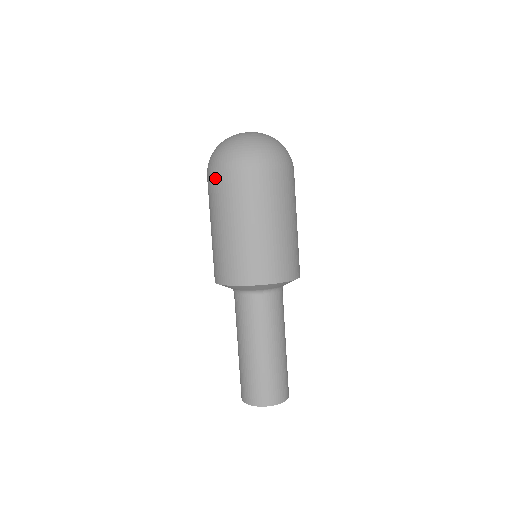
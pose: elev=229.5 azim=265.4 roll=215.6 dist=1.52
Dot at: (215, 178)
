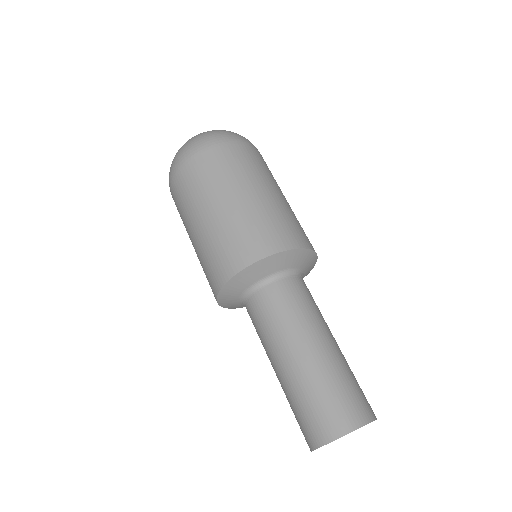
Dot at: (176, 182)
